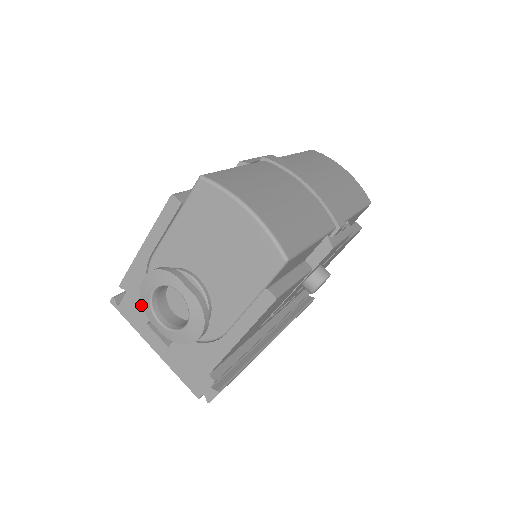
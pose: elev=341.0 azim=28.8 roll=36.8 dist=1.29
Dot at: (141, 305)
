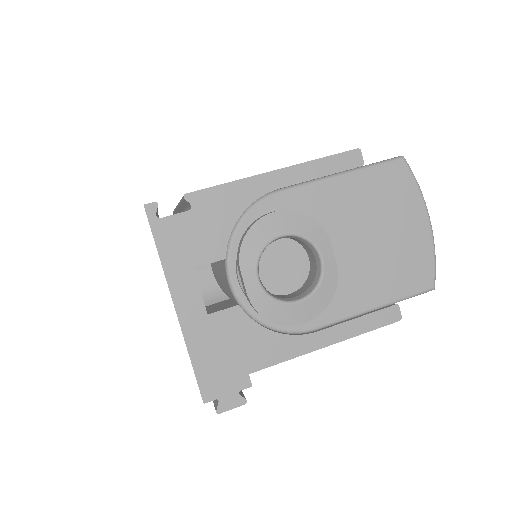
Dot at: (205, 239)
